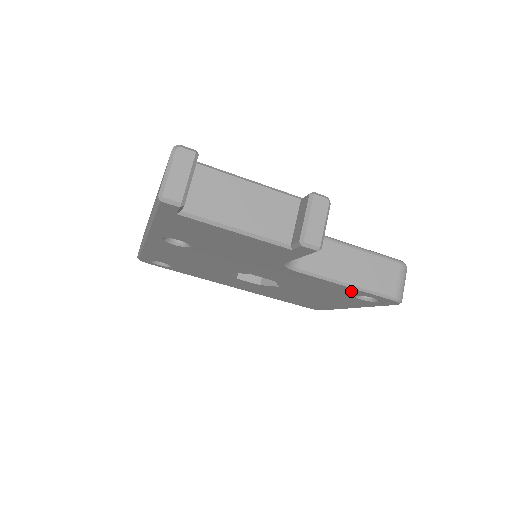
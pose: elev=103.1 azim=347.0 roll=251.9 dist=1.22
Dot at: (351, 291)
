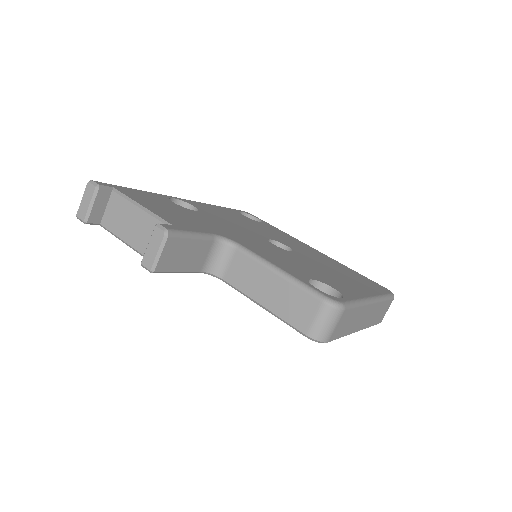
Dot at: occluded
